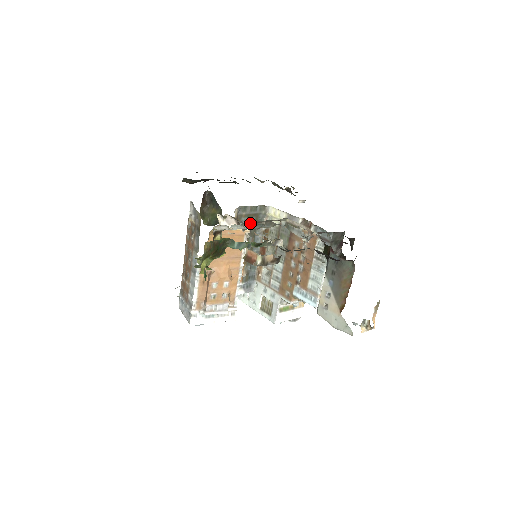
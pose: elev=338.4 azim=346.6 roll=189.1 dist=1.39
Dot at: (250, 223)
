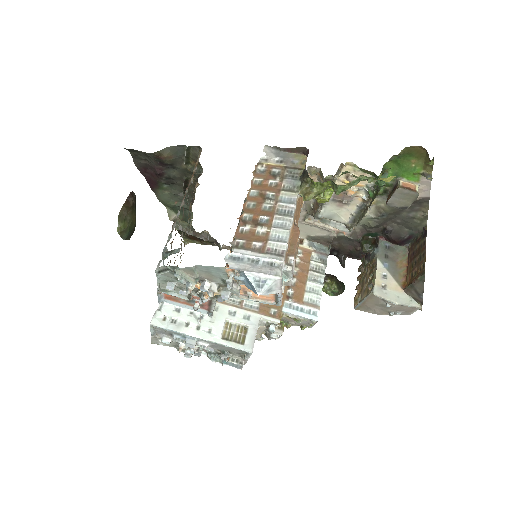
Dot at: occluded
